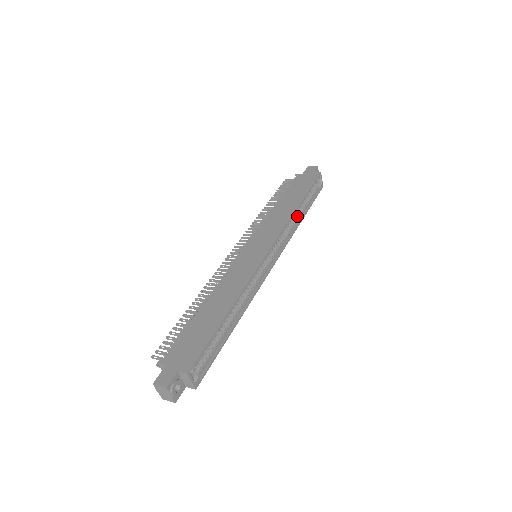
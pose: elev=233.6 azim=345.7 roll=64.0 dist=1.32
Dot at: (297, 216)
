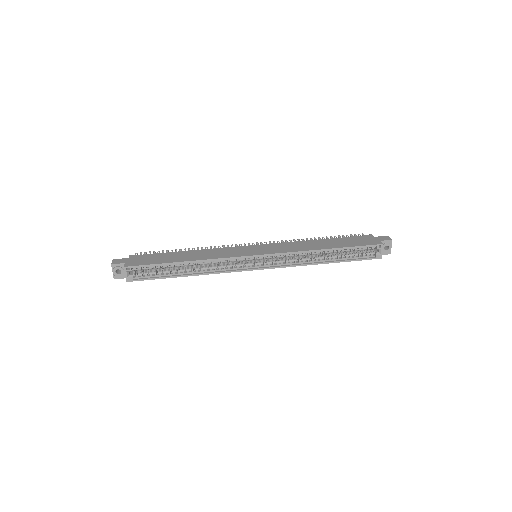
Dot at: (320, 257)
